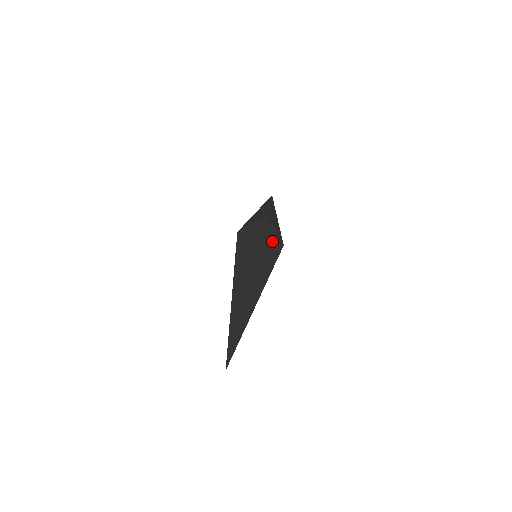
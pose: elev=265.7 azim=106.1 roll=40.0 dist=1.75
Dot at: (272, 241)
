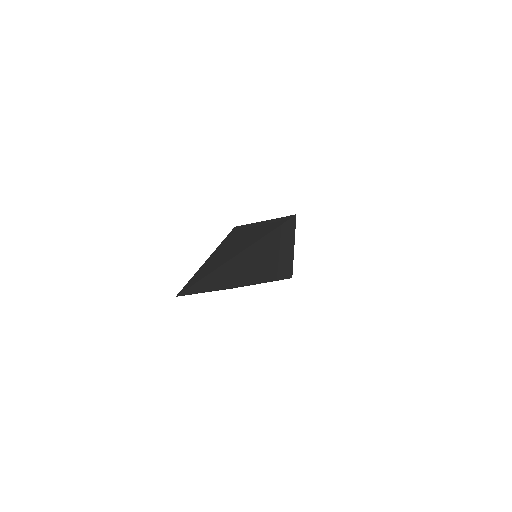
Dot at: (288, 249)
